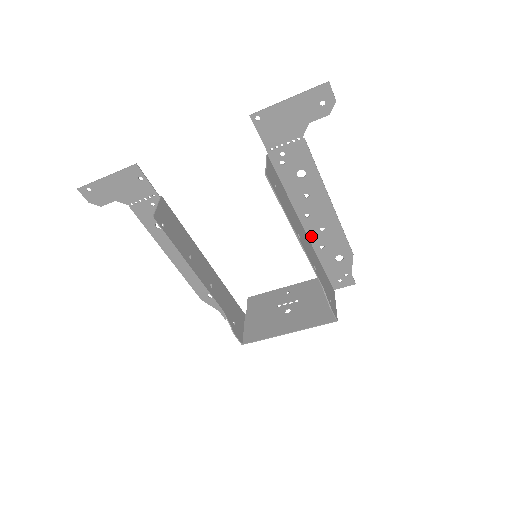
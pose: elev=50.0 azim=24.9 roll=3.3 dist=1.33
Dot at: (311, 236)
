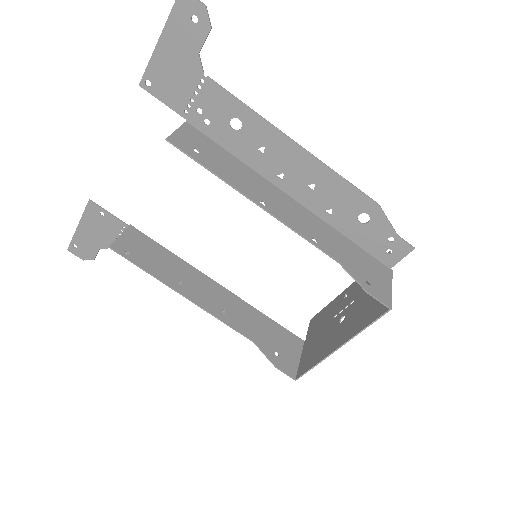
Dot at: (305, 202)
